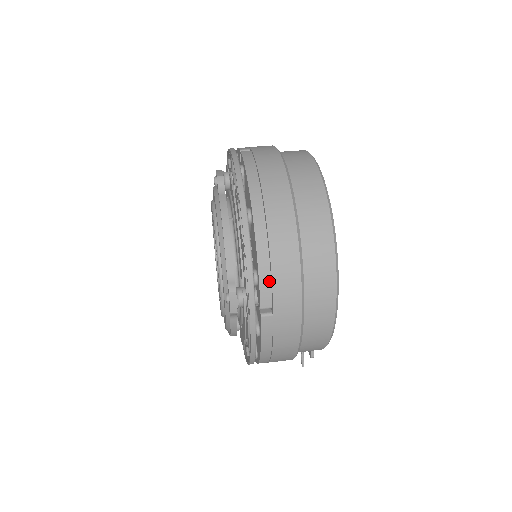
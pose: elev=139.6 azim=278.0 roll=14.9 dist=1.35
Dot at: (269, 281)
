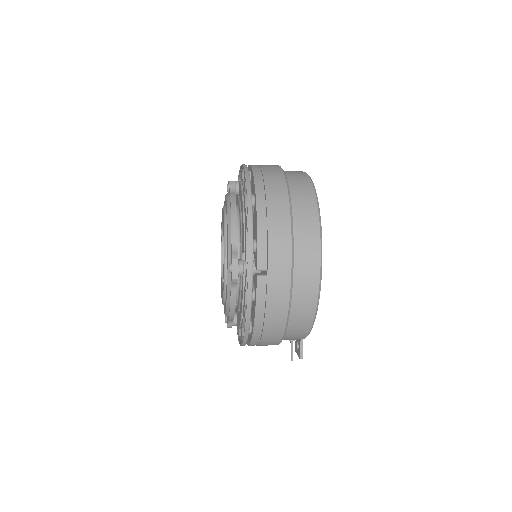
Dot at: (265, 246)
